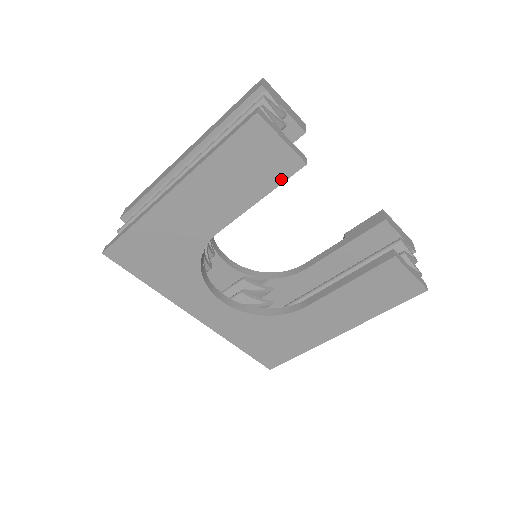
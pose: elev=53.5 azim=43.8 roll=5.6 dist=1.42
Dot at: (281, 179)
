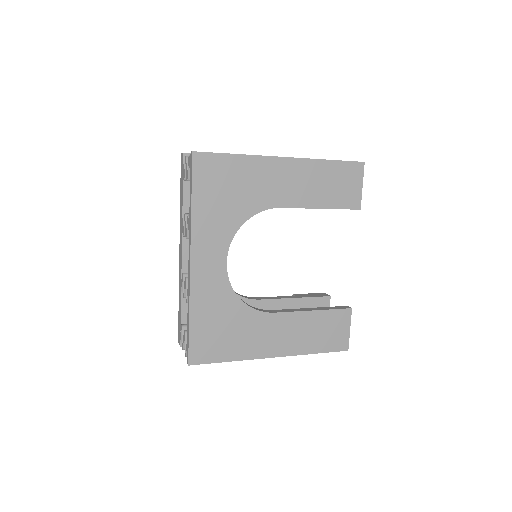
Dot at: (343, 206)
